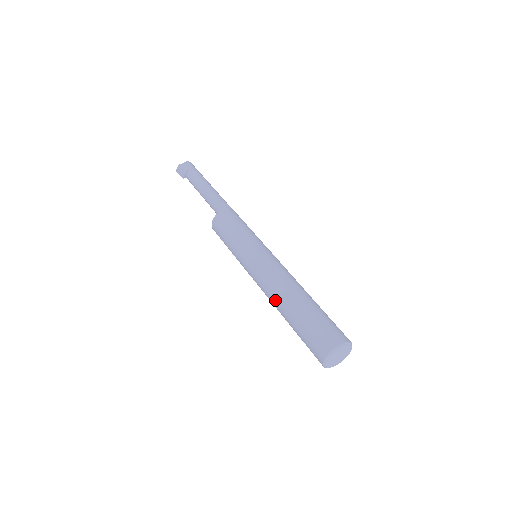
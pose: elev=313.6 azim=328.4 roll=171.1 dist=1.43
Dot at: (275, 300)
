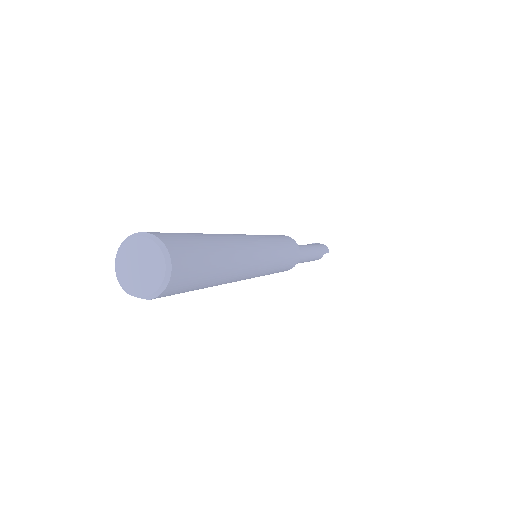
Dot at: occluded
